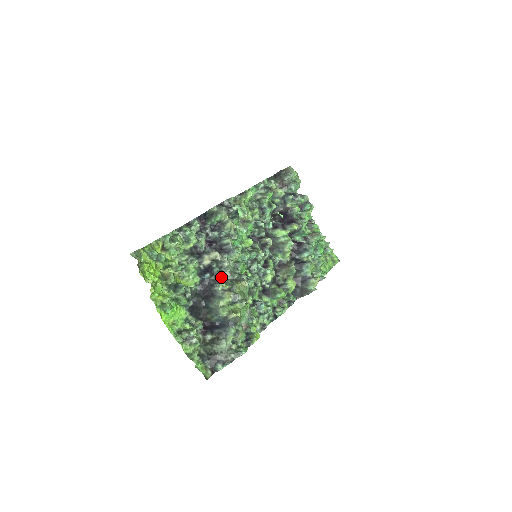
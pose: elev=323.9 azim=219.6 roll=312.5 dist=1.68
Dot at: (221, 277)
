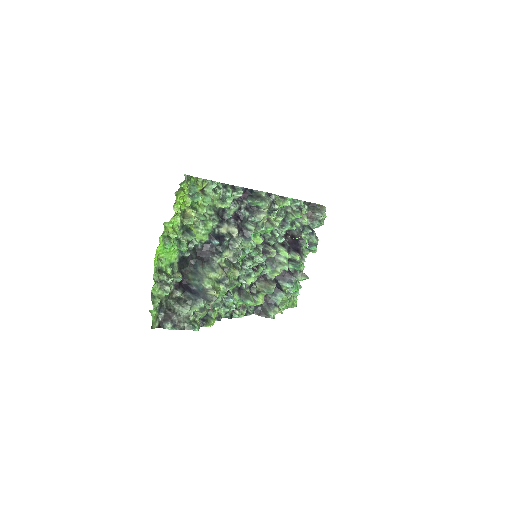
Dot at: (225, 252)
